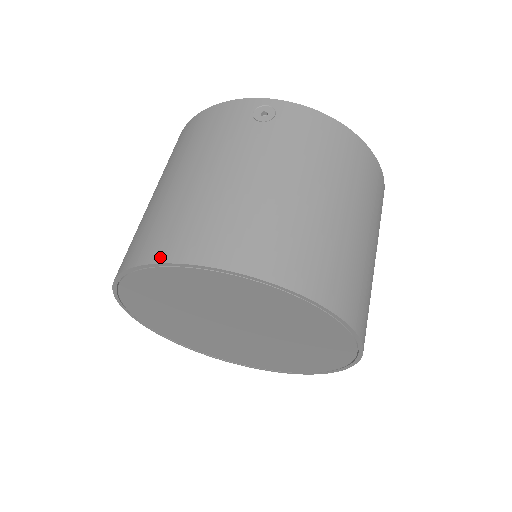
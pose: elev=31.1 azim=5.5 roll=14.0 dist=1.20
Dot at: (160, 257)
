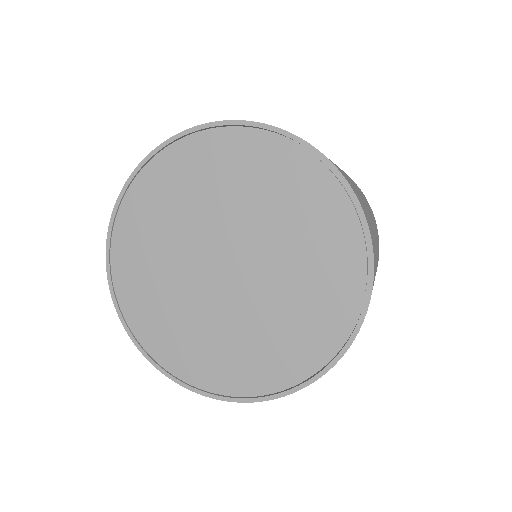
Dot at: (301, 138)
